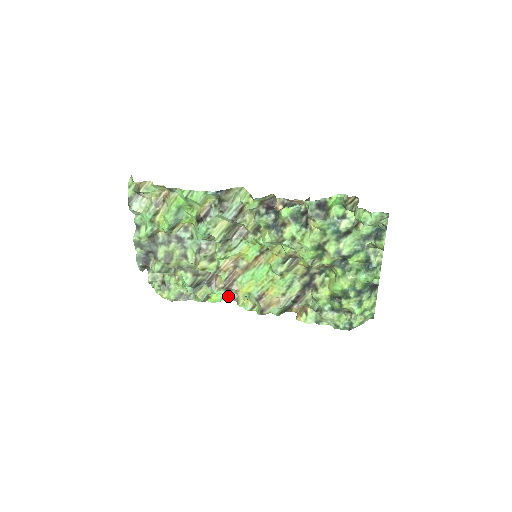
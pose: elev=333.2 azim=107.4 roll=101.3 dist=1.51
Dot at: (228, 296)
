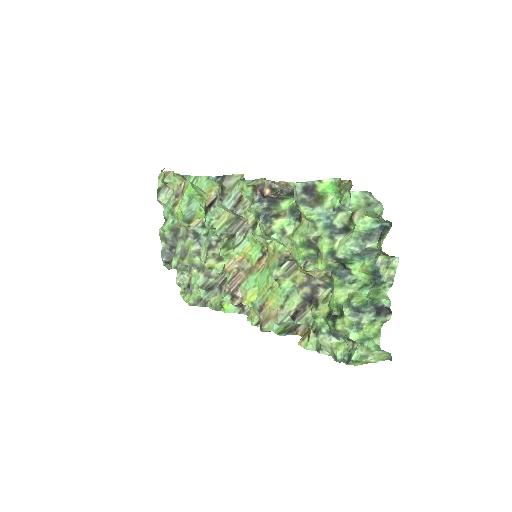
Dot at: (241, 308)
